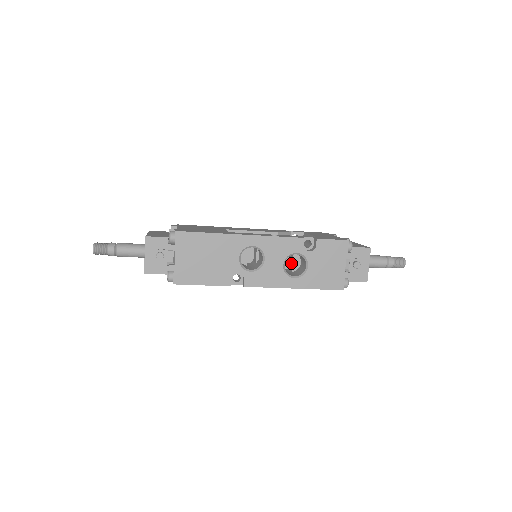
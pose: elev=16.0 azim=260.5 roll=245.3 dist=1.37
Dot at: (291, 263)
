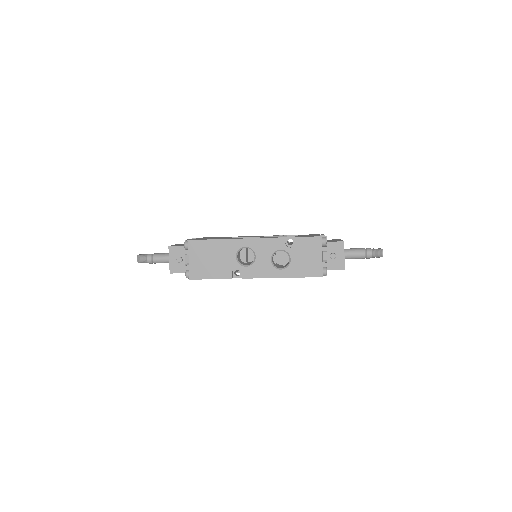
Dot at: occluded
